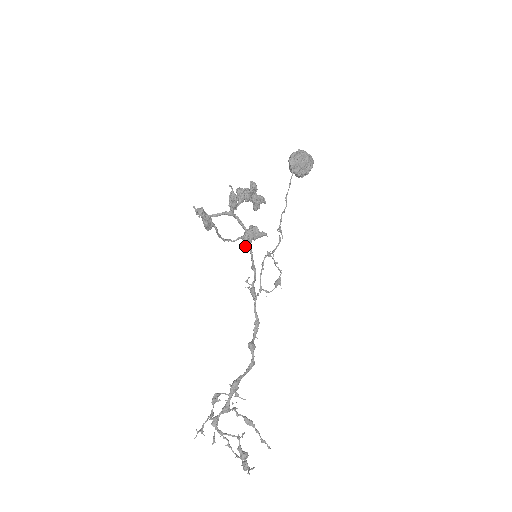
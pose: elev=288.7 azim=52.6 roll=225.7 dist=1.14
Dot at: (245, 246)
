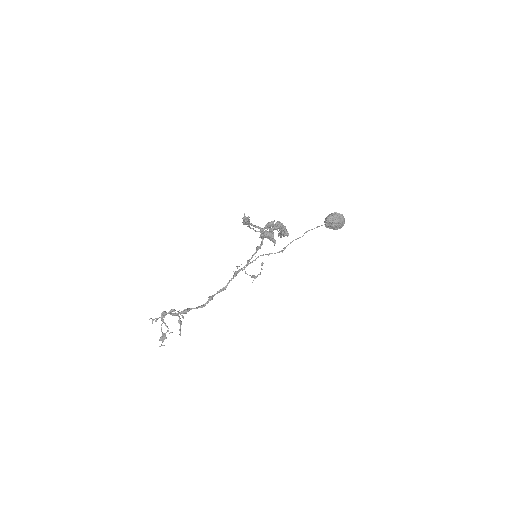
Dot at: (259, 237)
